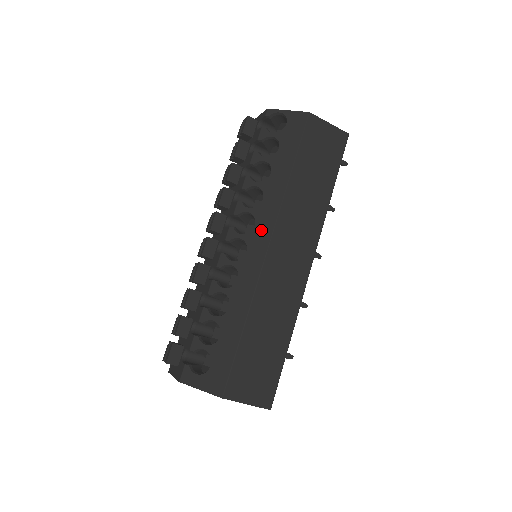
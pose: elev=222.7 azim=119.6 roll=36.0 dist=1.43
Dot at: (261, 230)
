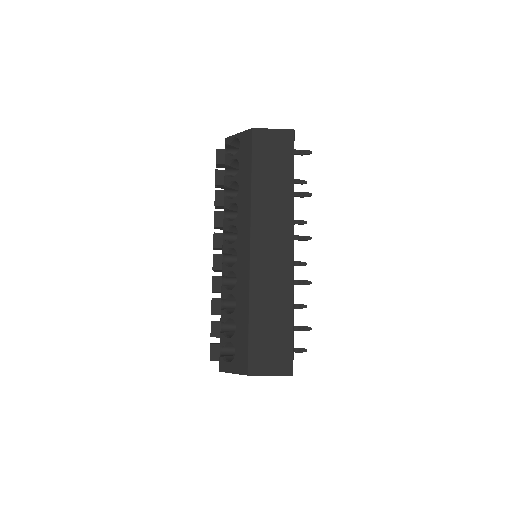
Dot at: (242, 236)
